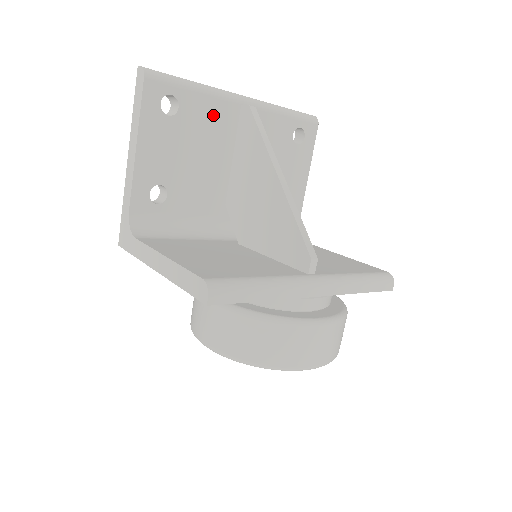
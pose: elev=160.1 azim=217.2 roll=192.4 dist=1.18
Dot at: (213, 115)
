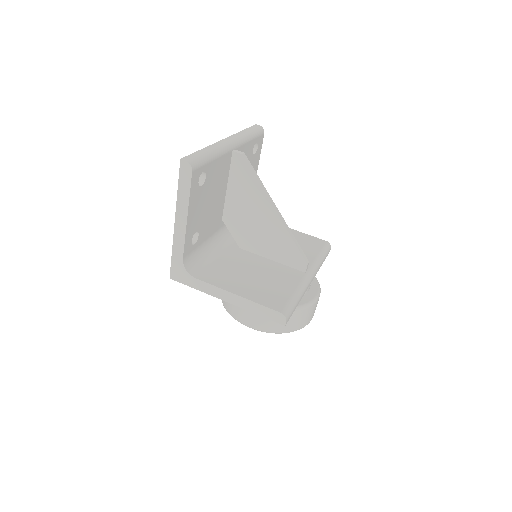
Dot at: (220, 168)
